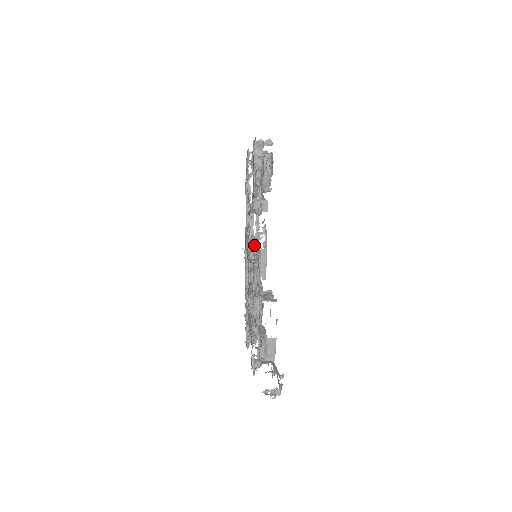
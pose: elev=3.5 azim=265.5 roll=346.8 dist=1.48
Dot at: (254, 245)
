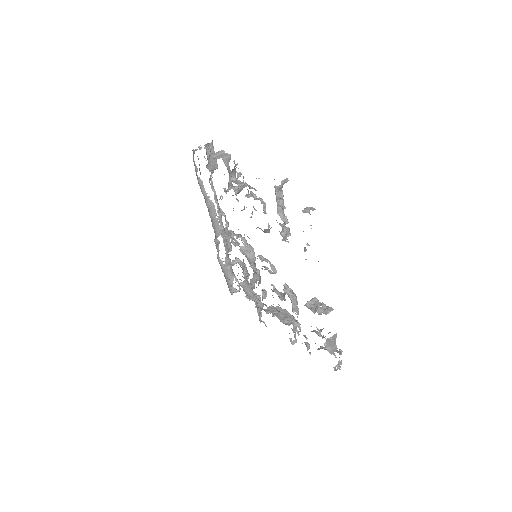
Dot at: (244, 244)
